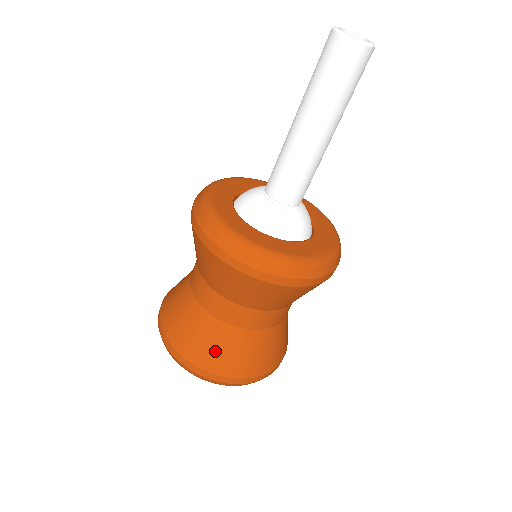
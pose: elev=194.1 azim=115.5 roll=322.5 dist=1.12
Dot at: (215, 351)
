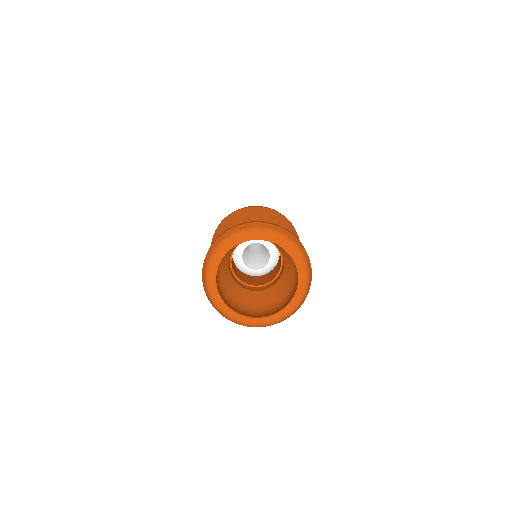
Dot at: occluded
